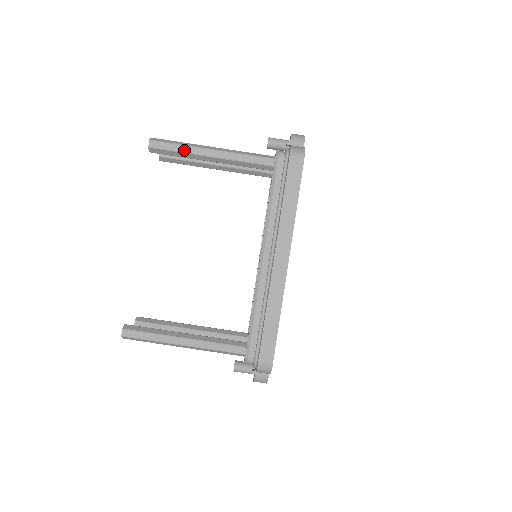
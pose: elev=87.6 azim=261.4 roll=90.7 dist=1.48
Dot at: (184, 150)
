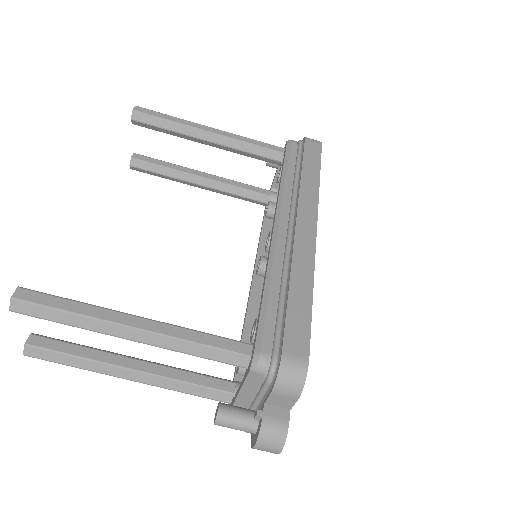
Dot at: (177, 121)
